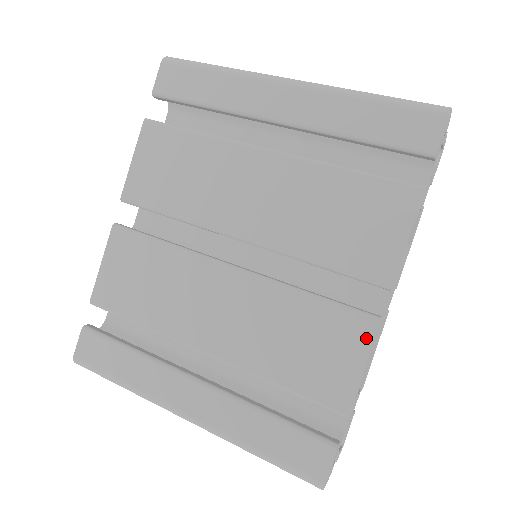
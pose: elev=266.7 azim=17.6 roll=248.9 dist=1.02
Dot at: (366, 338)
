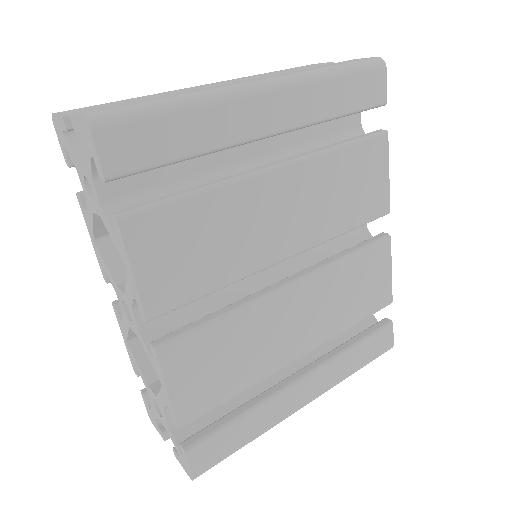
Dot at: (388, 253)
